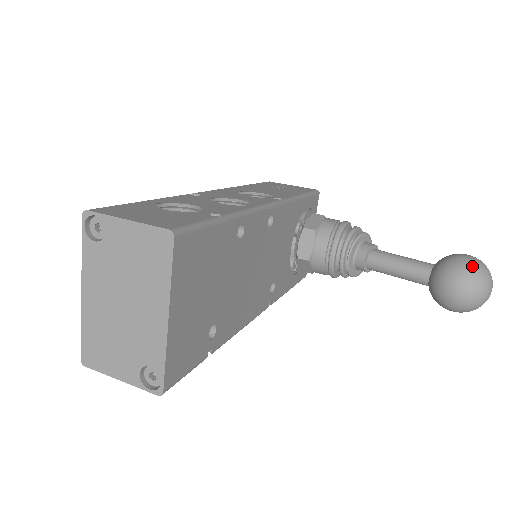
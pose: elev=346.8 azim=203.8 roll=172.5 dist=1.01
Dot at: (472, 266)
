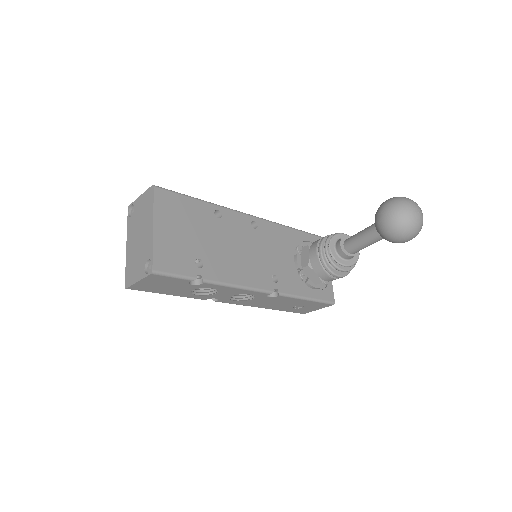
Dot at: (391, 198)
